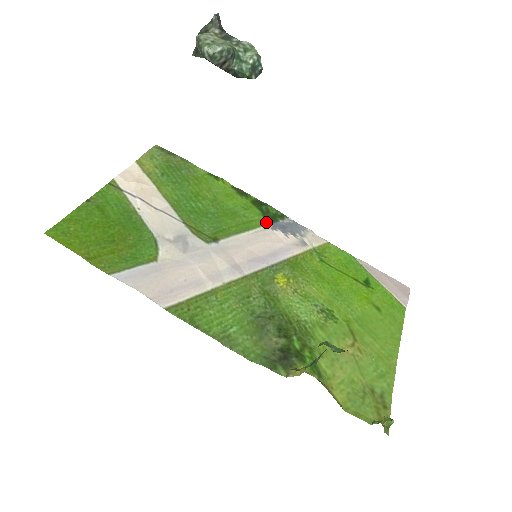
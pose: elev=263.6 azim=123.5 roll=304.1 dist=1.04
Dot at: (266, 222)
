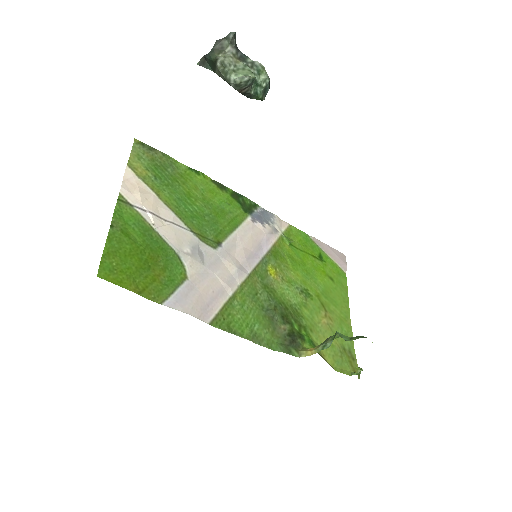
Dot at: (246, 215)
